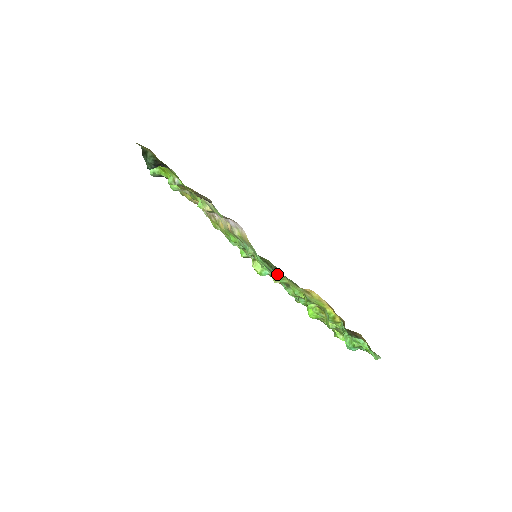
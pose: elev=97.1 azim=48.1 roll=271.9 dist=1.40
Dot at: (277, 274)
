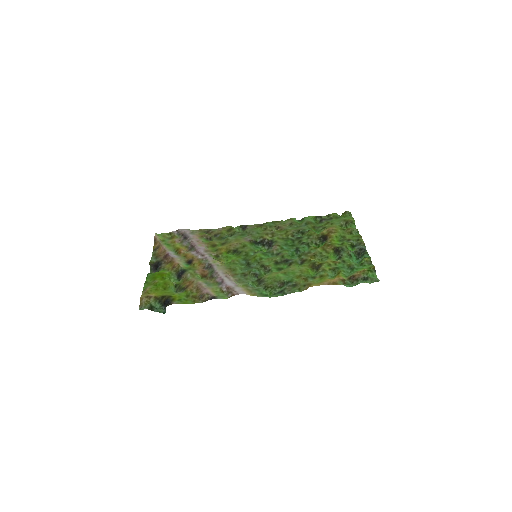
Dot at: (281, 272)
